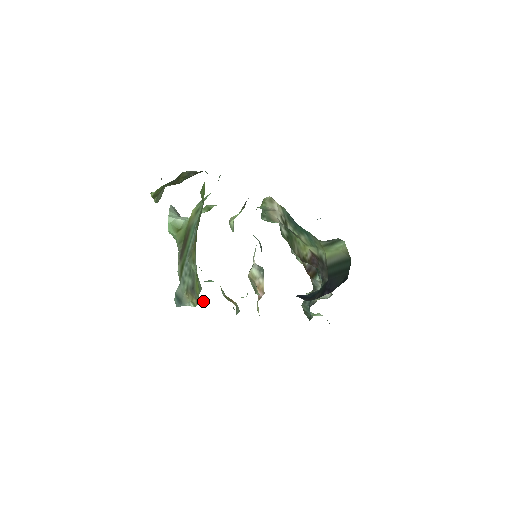
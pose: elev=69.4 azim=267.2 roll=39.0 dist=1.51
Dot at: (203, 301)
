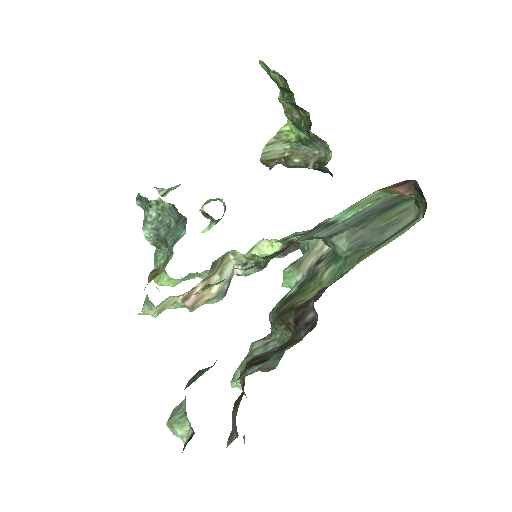
Dot at: (154, 225)
